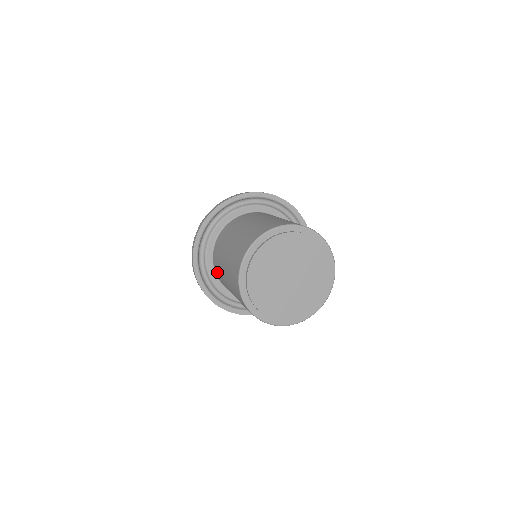
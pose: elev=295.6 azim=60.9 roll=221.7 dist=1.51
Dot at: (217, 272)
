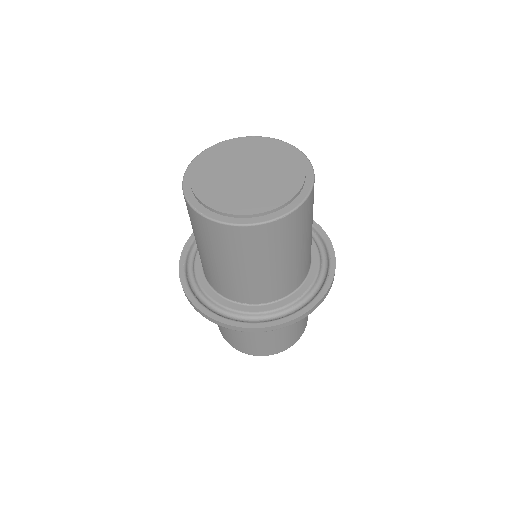
Dot at: occluded
